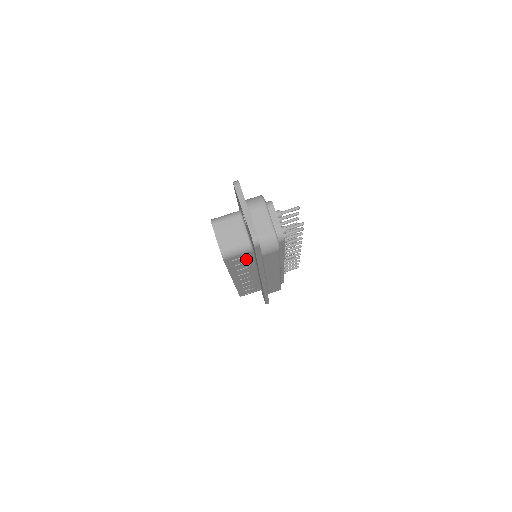
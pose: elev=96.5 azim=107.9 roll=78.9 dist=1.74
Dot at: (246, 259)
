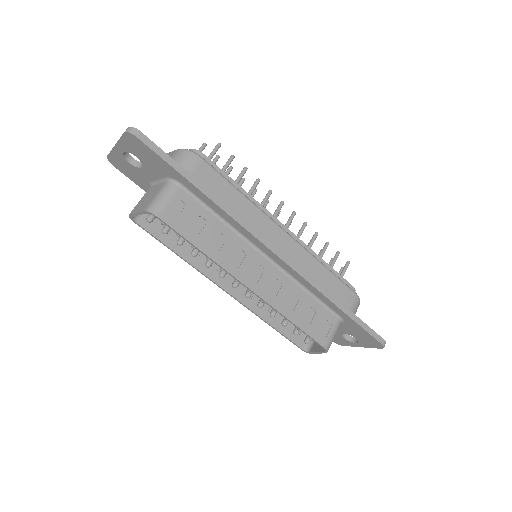
Dot at: (197, 213)
